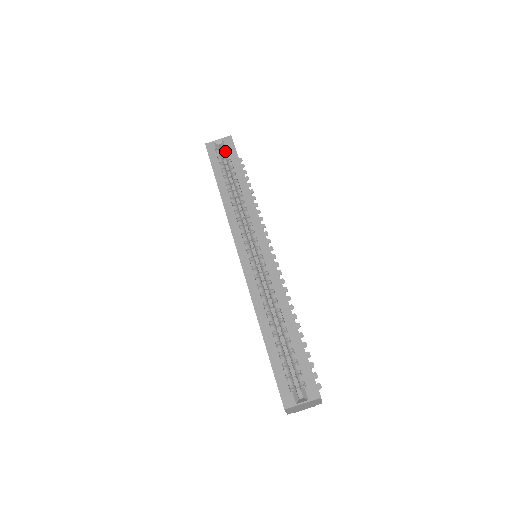
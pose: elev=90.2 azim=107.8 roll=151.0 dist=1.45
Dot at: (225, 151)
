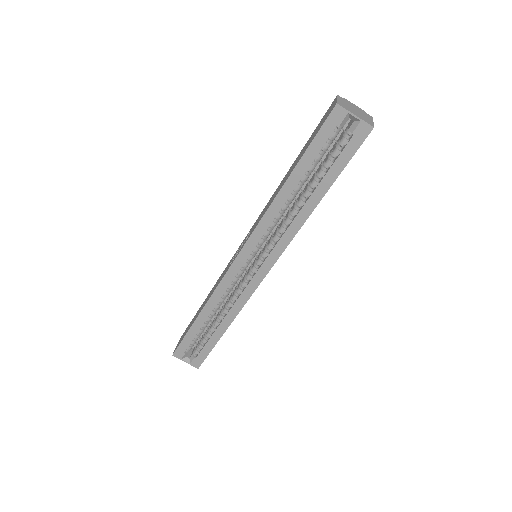
Dot at: (344, 139)
